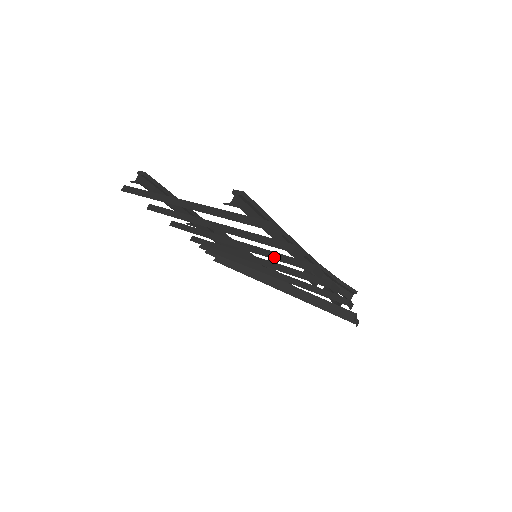
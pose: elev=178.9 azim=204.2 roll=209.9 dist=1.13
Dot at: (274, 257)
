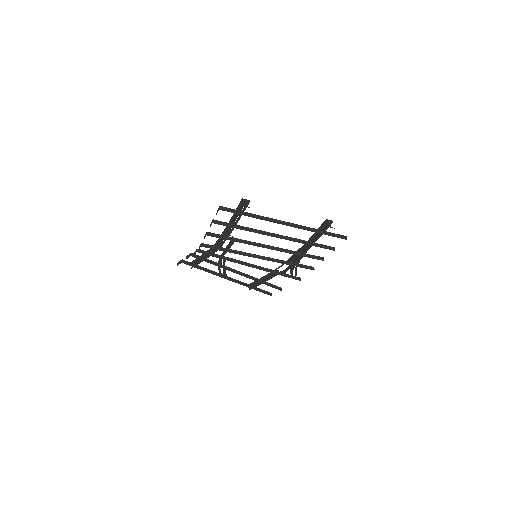
Dot at: (300, 255)
